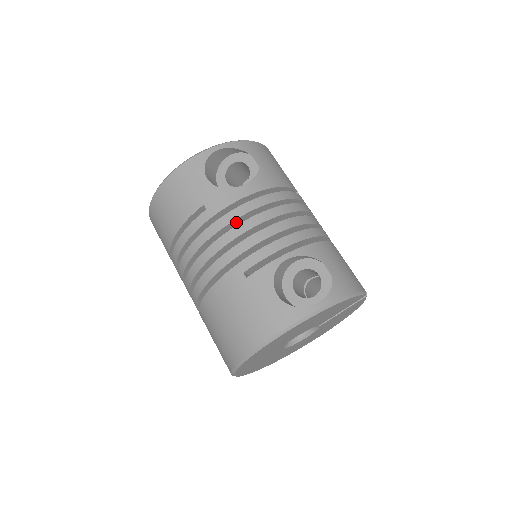
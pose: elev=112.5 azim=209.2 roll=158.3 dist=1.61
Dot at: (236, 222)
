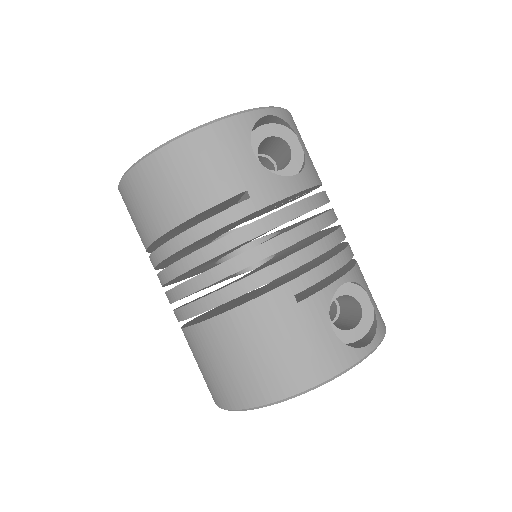
Dot at: occluded
